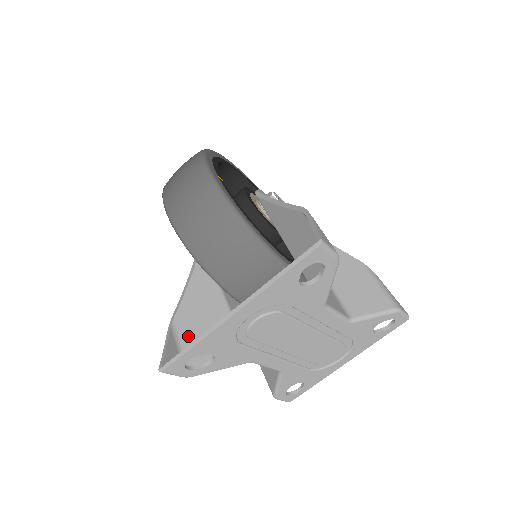
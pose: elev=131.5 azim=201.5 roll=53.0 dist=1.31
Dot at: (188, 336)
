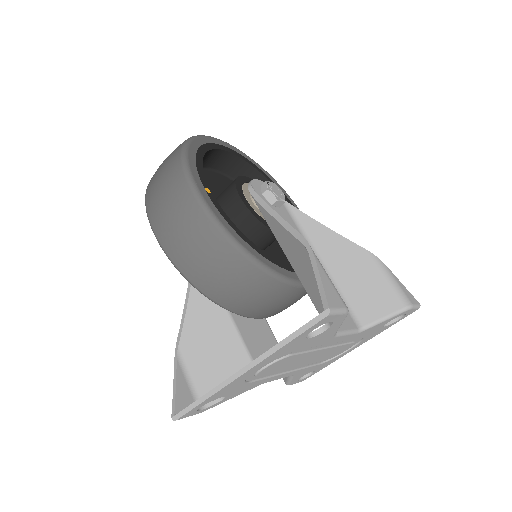
Dot at: (196, 364)
